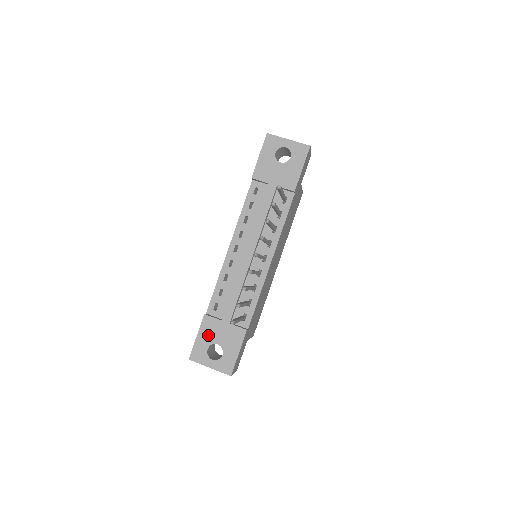
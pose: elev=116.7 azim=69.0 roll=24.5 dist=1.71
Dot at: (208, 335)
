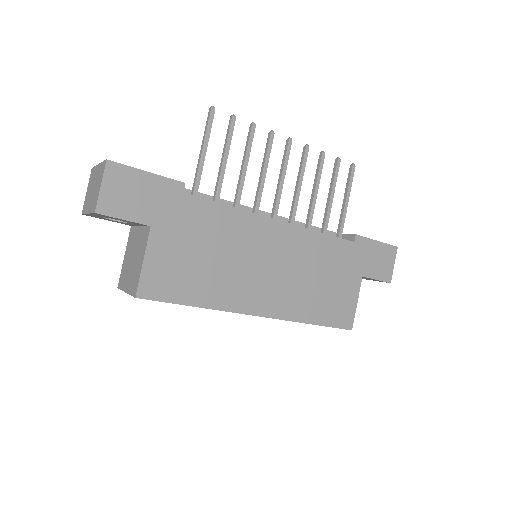
Dot at: occluded
